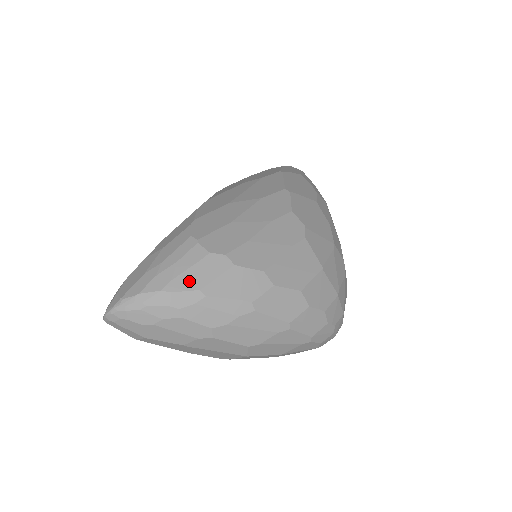
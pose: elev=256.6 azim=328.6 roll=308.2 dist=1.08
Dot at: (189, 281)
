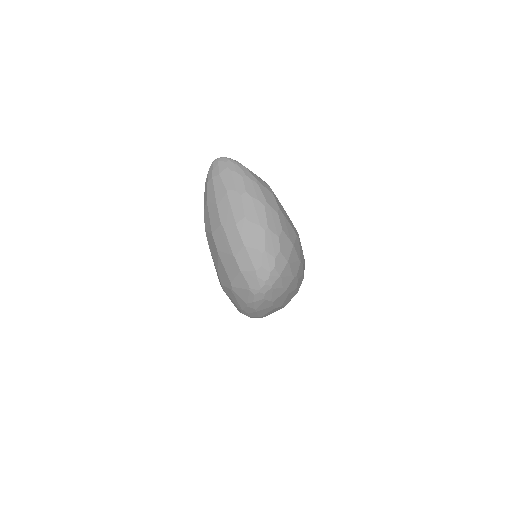
Dot at: (256, 177)
